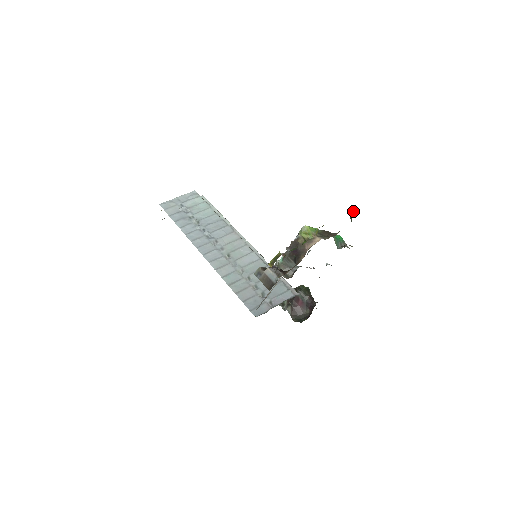
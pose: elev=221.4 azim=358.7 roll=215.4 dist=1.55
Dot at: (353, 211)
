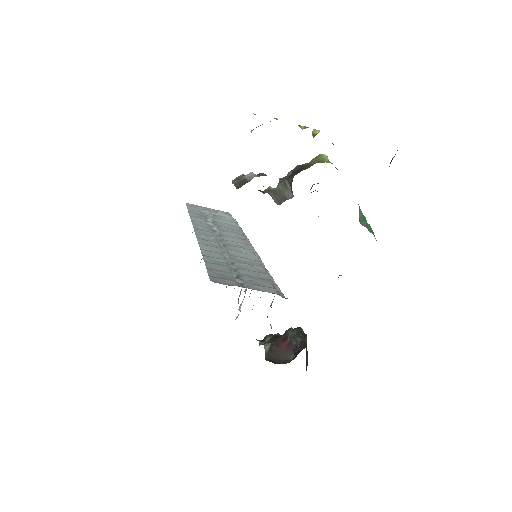
Dot at: (395, 154)
